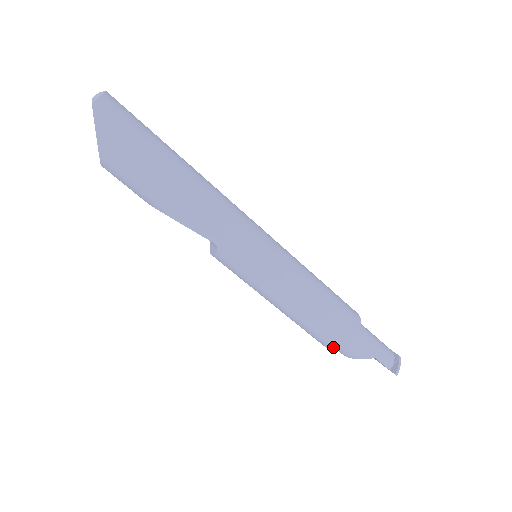
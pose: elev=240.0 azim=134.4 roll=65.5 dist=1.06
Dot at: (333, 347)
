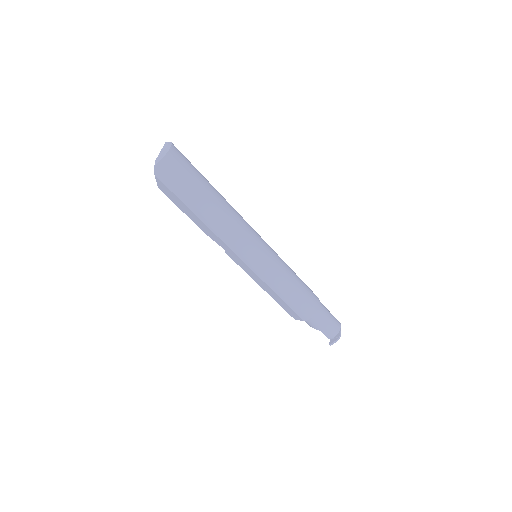
Dot at: occluded
